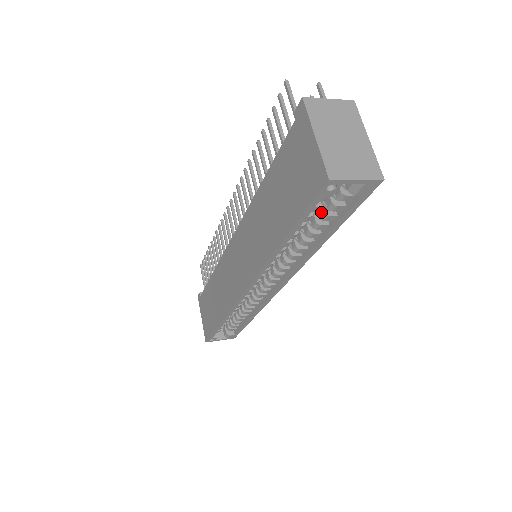
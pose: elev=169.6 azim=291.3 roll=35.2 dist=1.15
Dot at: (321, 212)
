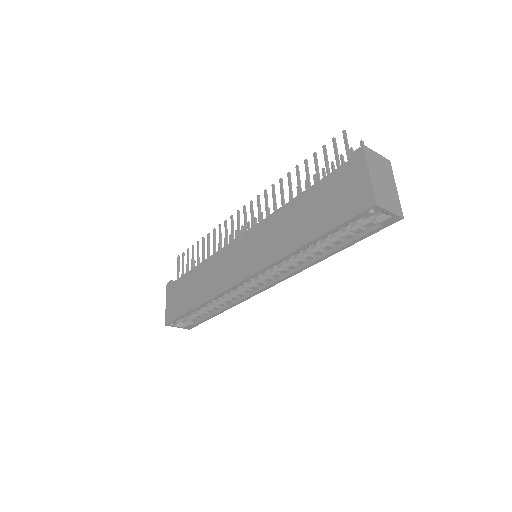
Dot at: (344, 230)
